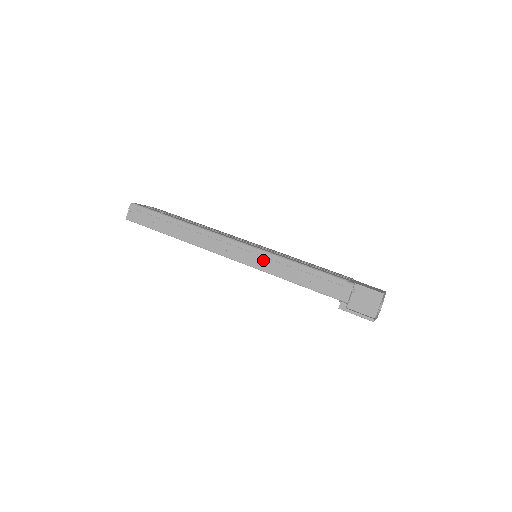
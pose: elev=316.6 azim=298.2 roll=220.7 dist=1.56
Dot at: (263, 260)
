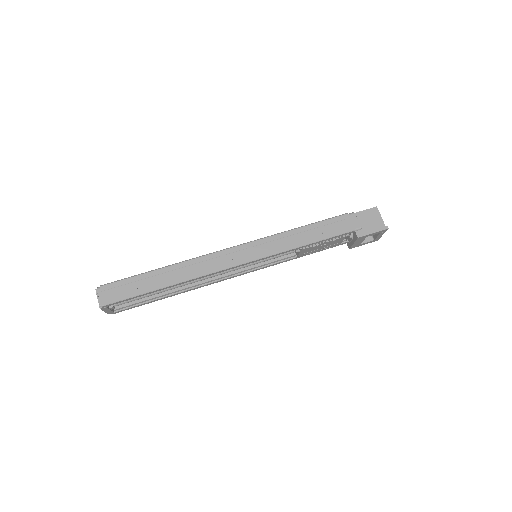
Dot at: (272, 244)
